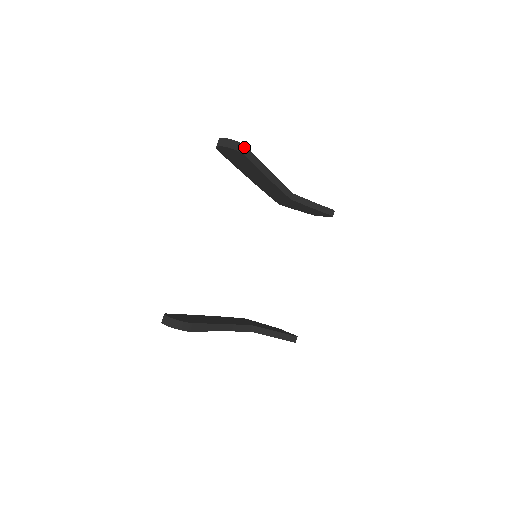
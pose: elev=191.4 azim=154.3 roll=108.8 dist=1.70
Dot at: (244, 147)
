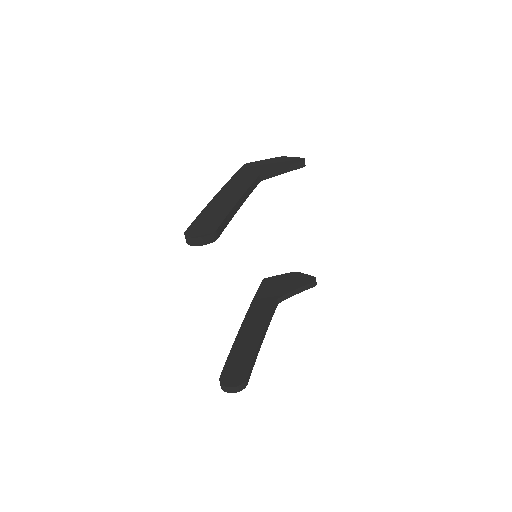
Dot at: (214, 234)
